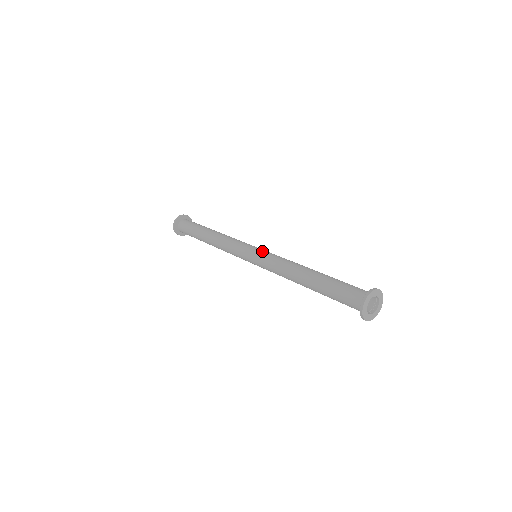
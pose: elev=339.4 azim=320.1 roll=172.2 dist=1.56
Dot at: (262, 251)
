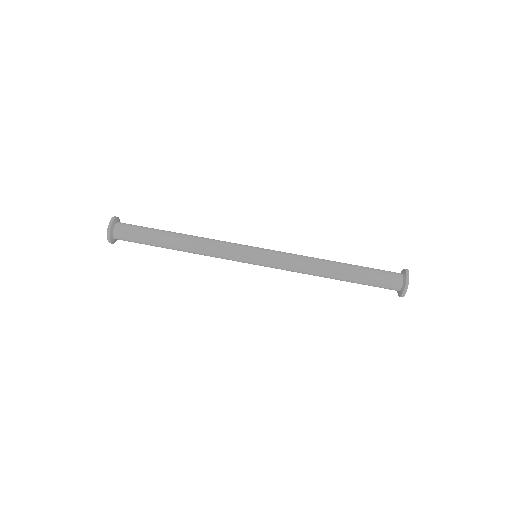
Dot at: (267, 256)
